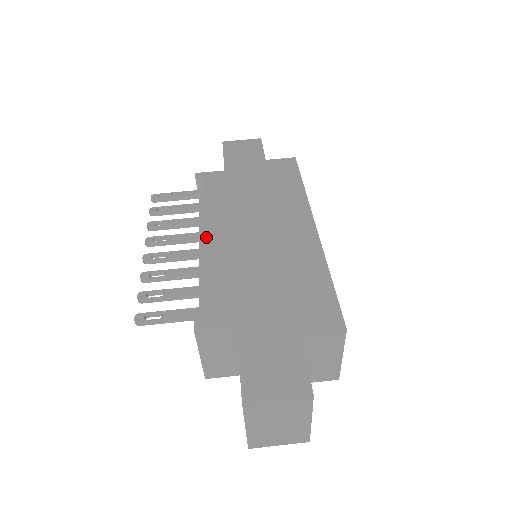
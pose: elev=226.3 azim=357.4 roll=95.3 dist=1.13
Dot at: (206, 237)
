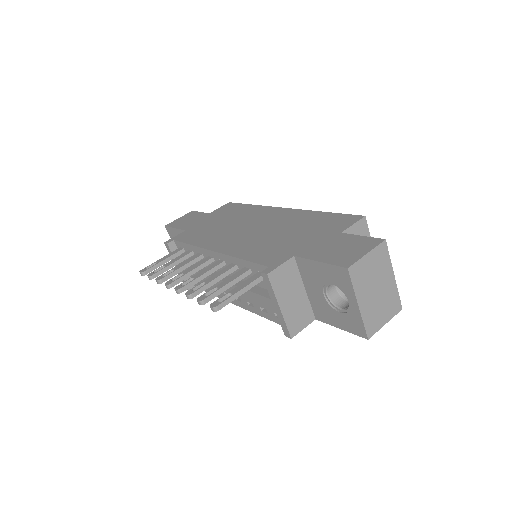
Dot at: (215, 251)
